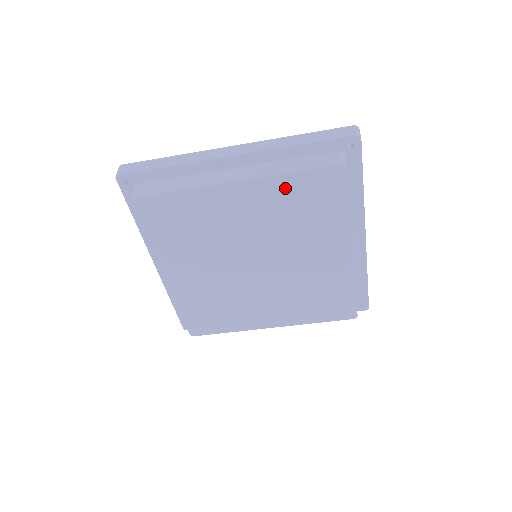
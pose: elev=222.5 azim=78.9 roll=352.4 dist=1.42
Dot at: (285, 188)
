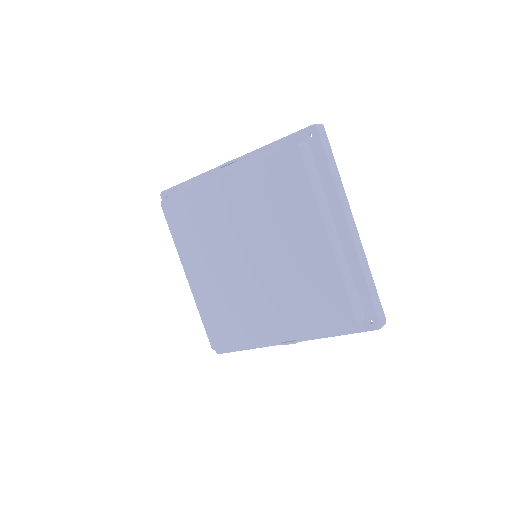
Dot at: (257, 175)
